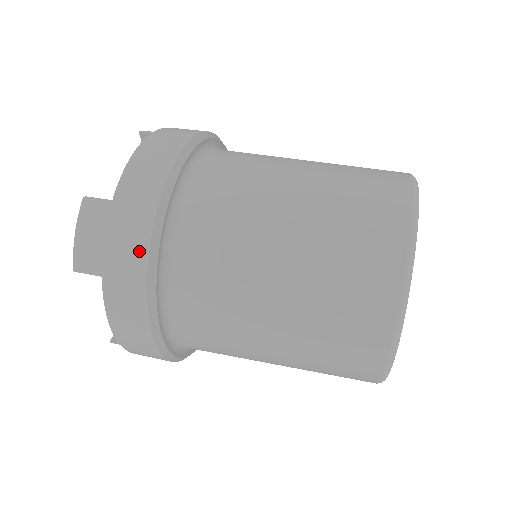
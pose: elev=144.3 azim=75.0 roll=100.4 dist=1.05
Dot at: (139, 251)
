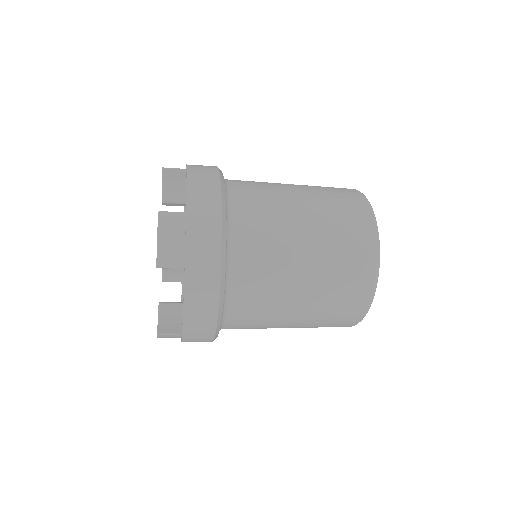
Dot at: occluded
